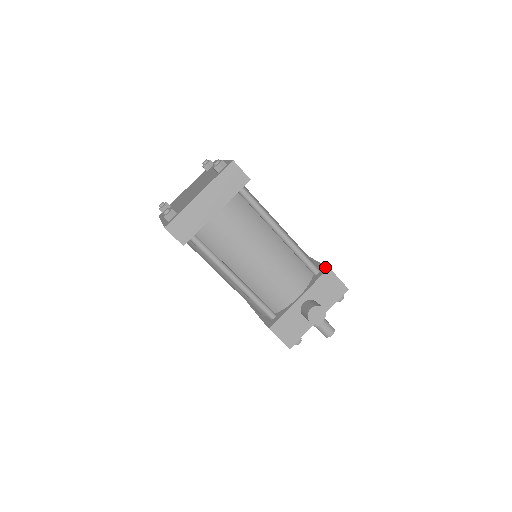
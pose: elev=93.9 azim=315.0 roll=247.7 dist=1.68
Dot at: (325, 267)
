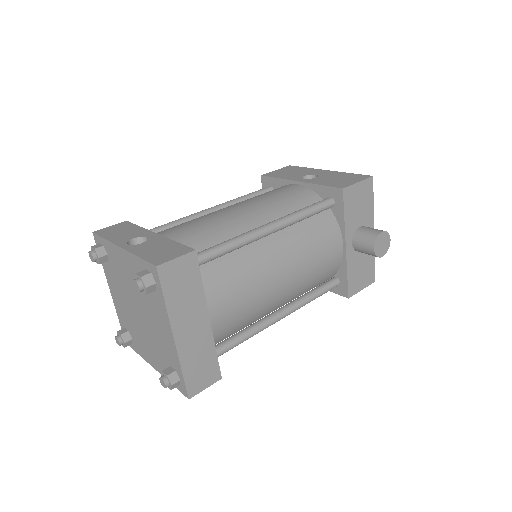
Dot at: (335, 190)
